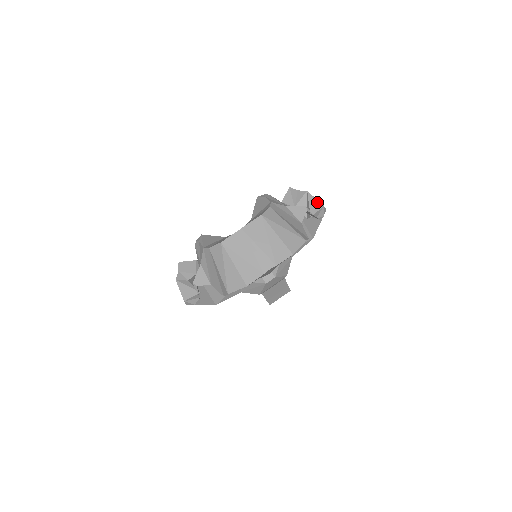
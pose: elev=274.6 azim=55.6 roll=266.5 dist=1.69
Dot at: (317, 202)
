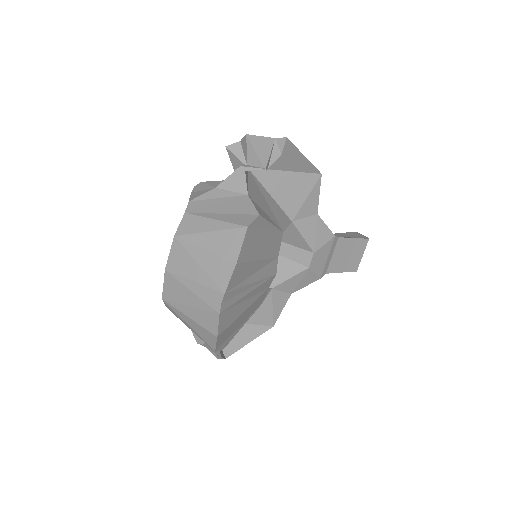
Dot at: (264, 140)
